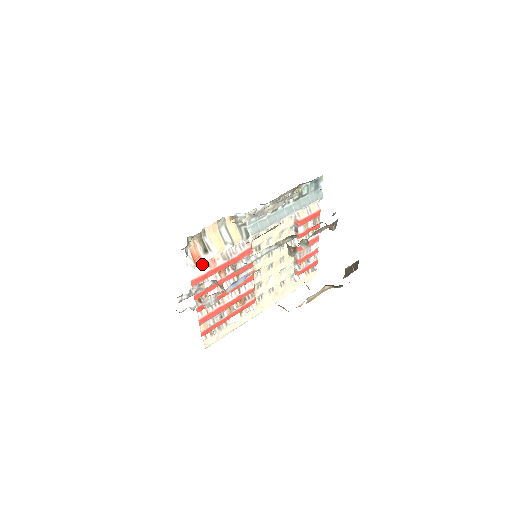
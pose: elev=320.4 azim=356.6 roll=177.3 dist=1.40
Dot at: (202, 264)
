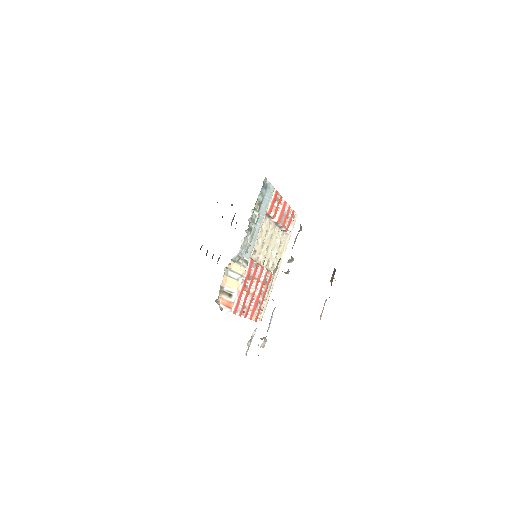
Dot at: occluded
